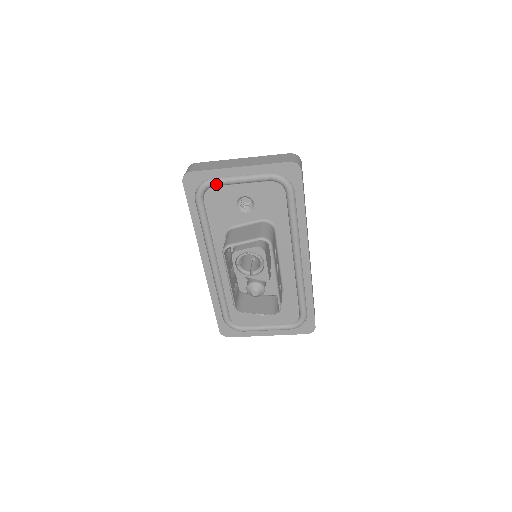
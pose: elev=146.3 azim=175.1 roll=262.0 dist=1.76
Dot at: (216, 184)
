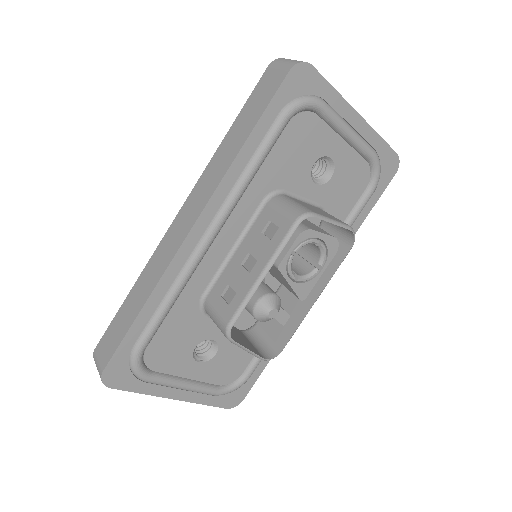
Dot at: (325, 113)
